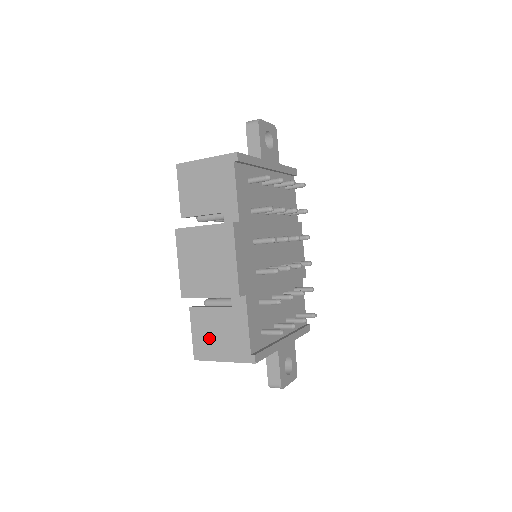
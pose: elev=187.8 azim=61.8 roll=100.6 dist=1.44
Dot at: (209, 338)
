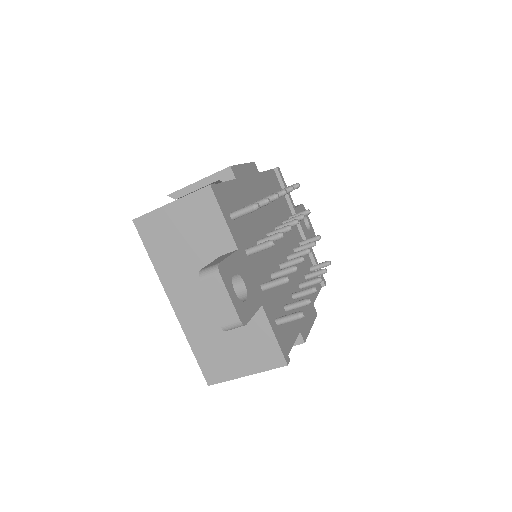
Dot at: occluded
